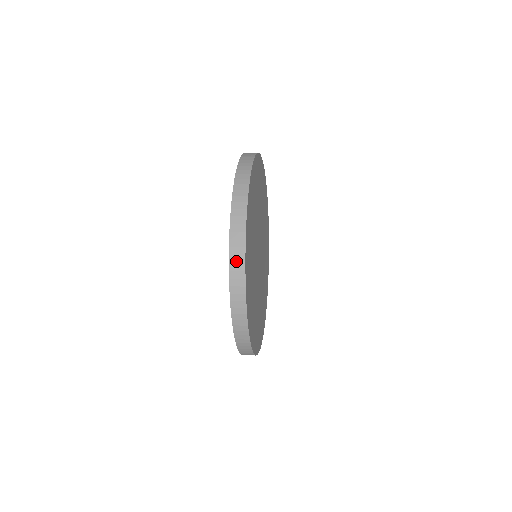
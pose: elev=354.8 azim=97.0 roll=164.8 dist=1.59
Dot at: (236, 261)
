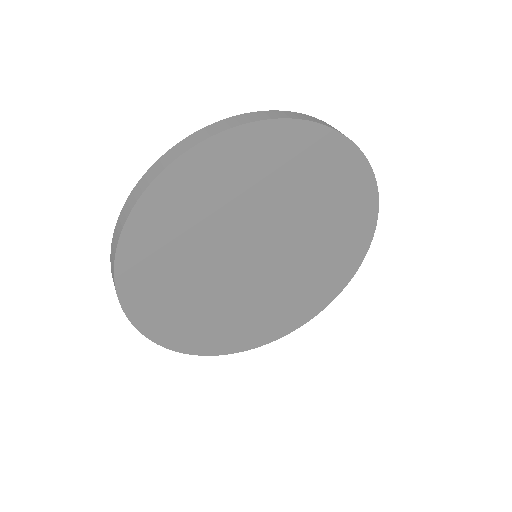
Dot at: (172, 154)
